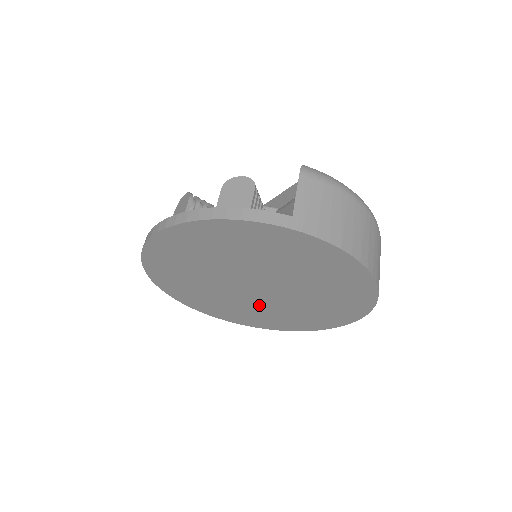
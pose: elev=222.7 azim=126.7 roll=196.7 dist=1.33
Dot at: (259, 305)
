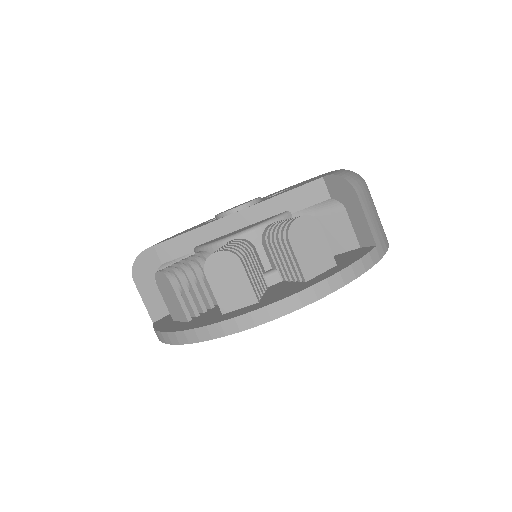
Dot at: occluded
